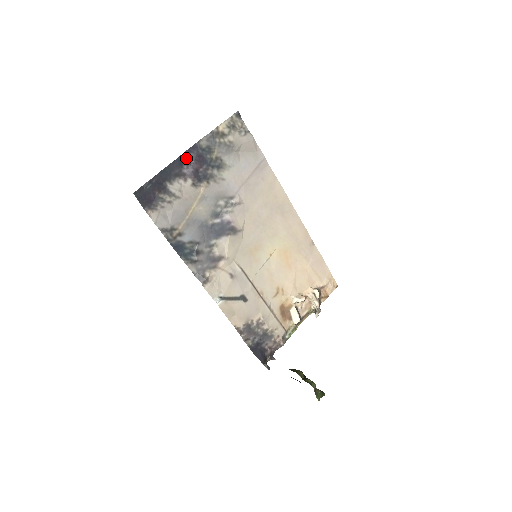
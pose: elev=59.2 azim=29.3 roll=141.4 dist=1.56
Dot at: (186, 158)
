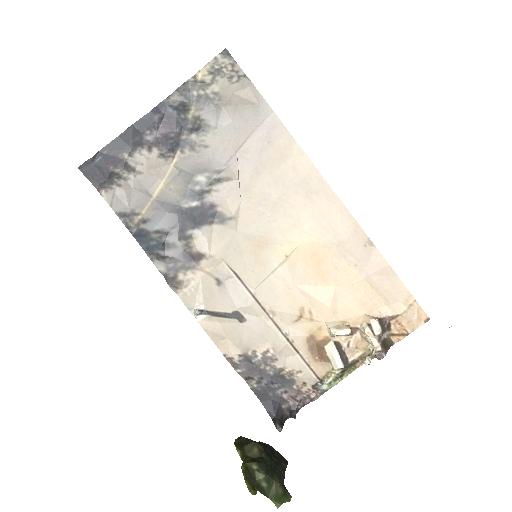
Dot at: (150, 121)
